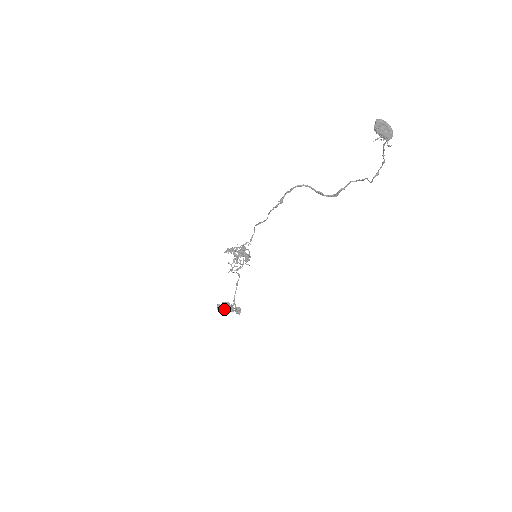
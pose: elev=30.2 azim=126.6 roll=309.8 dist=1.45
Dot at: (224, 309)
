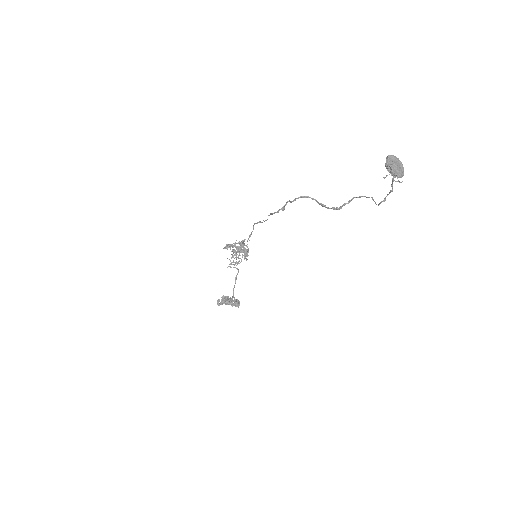
Dot at: (224, 303)
